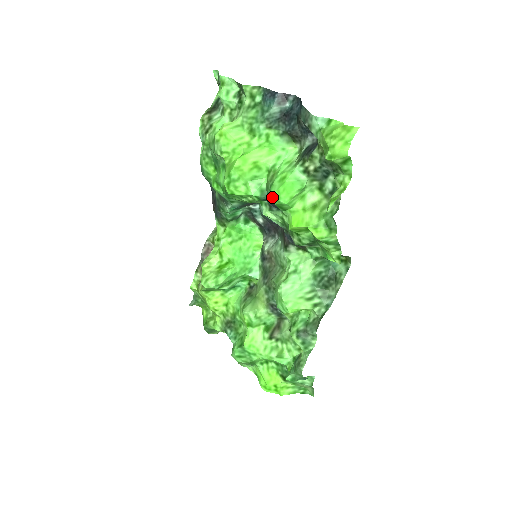
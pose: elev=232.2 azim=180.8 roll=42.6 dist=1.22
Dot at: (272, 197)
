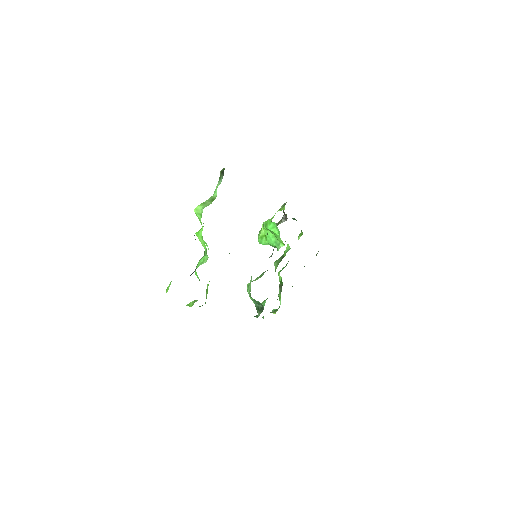
Dot at: occluded
